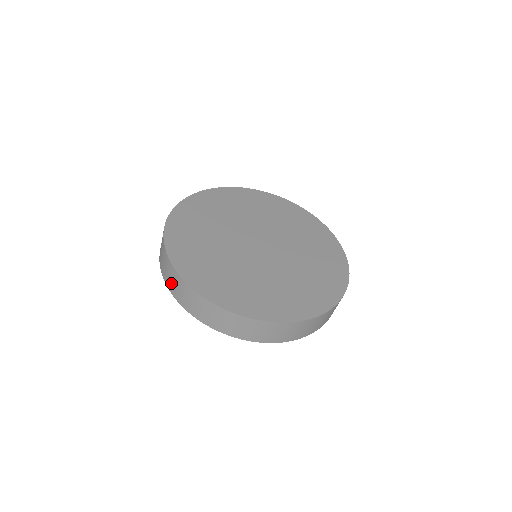
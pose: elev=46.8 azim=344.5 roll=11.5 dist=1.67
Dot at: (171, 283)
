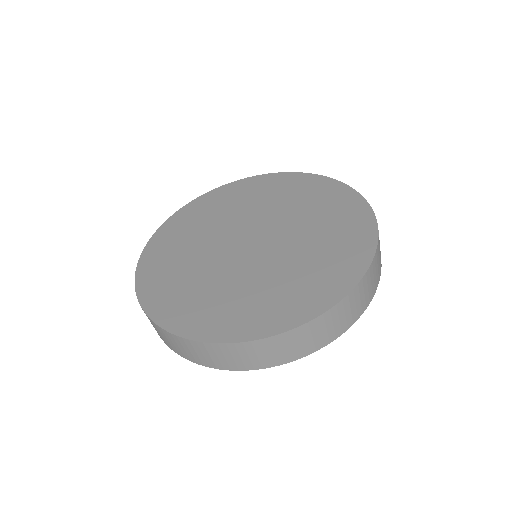
Dot at: (172, 345)
